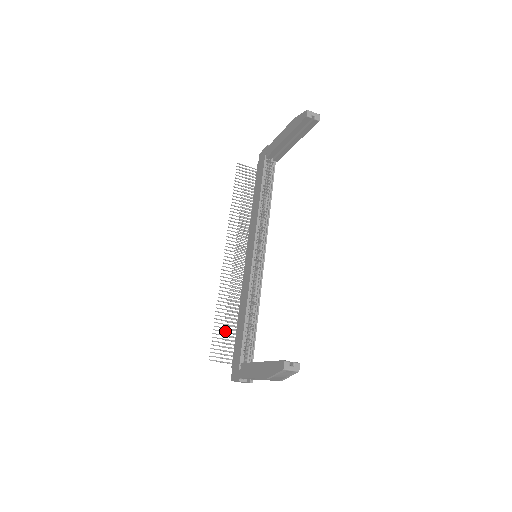
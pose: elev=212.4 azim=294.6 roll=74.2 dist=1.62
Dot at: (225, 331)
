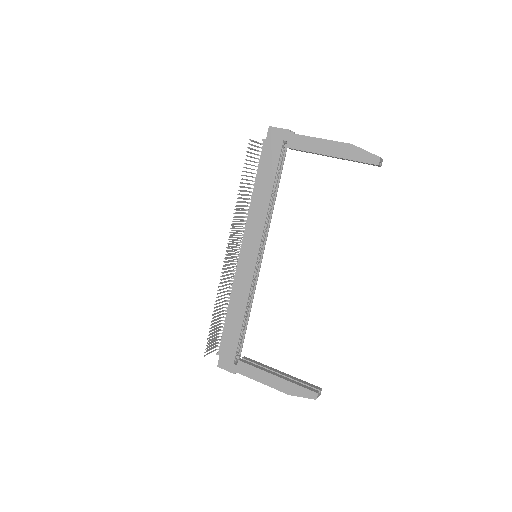
Dot at: (216, 326)
